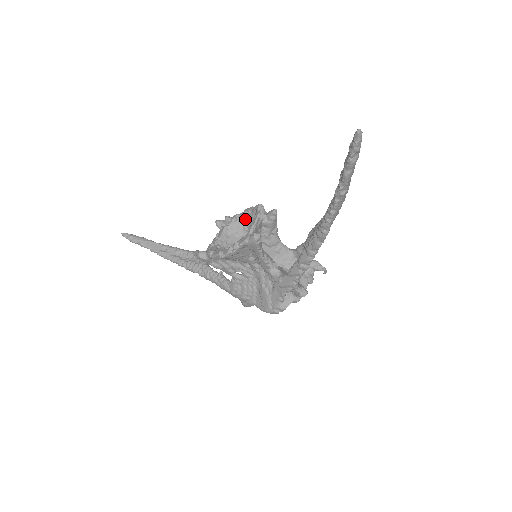
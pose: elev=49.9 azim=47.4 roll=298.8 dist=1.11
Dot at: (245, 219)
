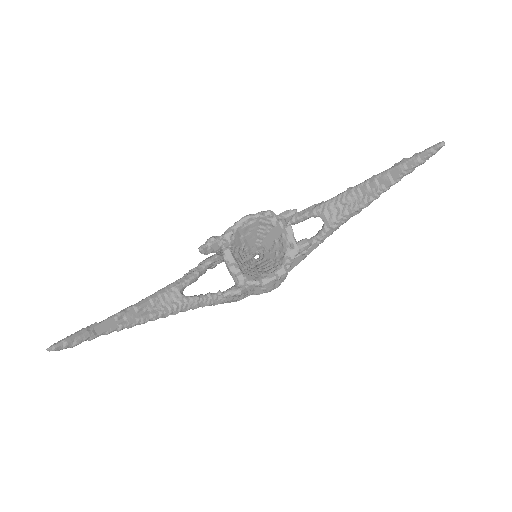
Dot at: (242, 231)
